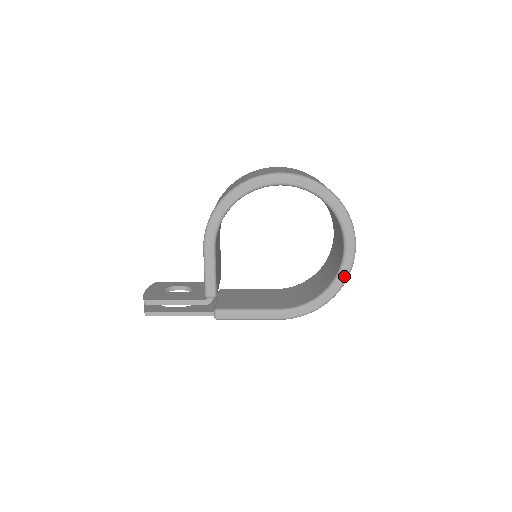
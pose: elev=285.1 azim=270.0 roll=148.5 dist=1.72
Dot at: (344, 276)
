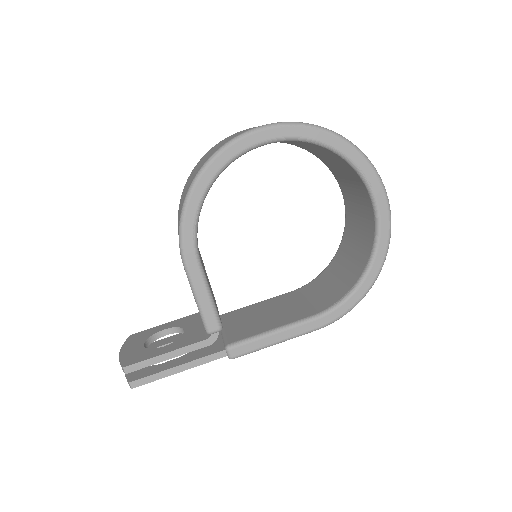
Dot at: (384, 244)
